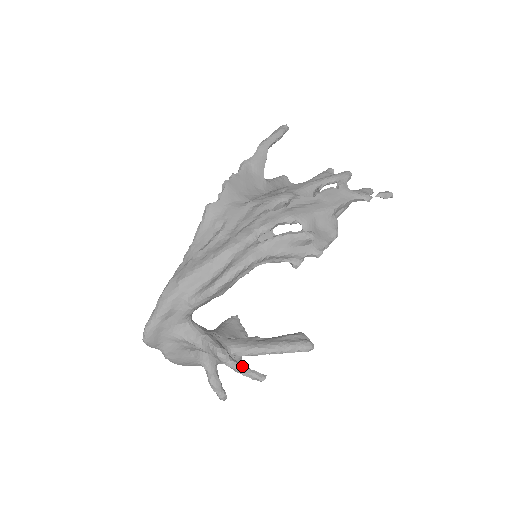
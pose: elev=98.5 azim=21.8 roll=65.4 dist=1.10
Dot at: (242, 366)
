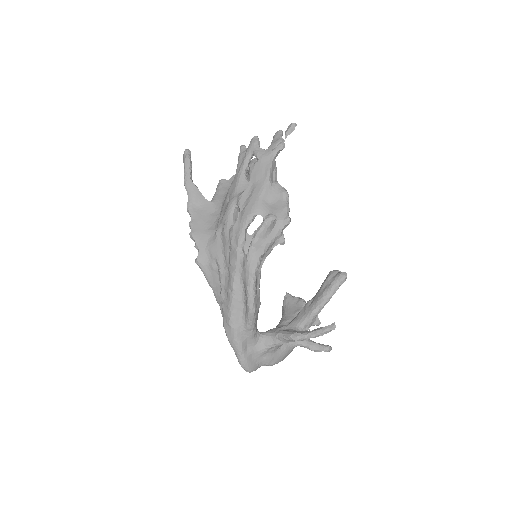
Dot at: (315, 332)
